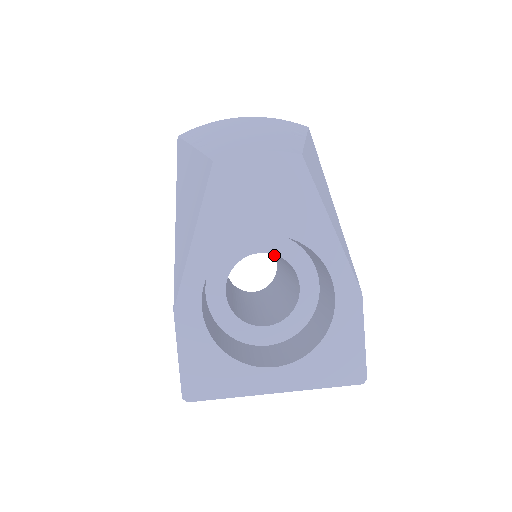
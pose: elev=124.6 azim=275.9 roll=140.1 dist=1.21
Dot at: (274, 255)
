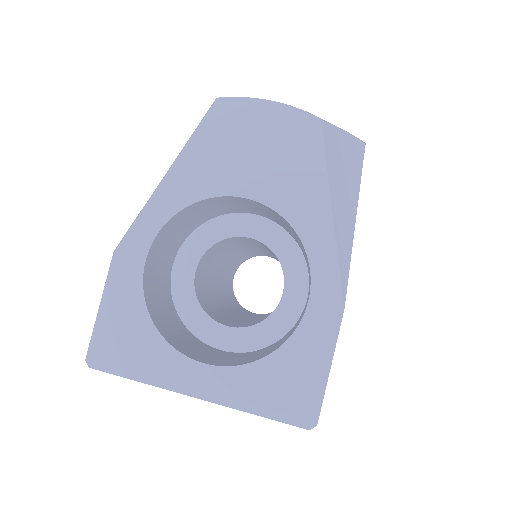
Dot at: occluded
